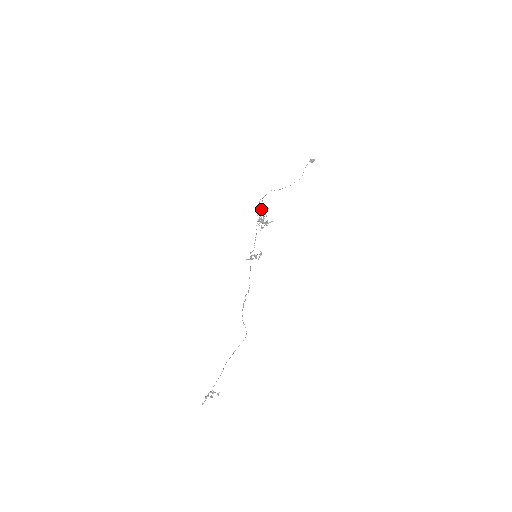
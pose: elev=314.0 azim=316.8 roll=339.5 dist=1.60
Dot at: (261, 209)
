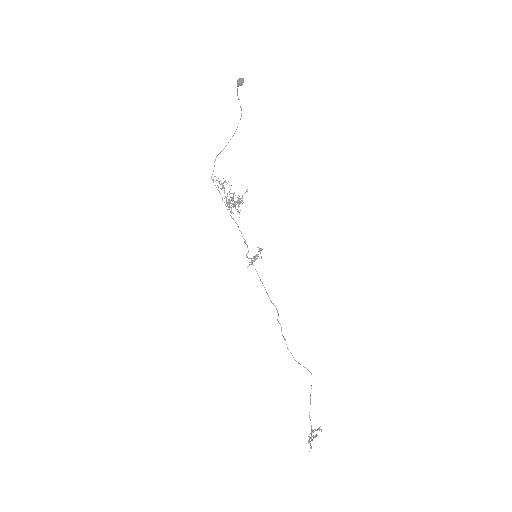
Dot at: (221, 189)
